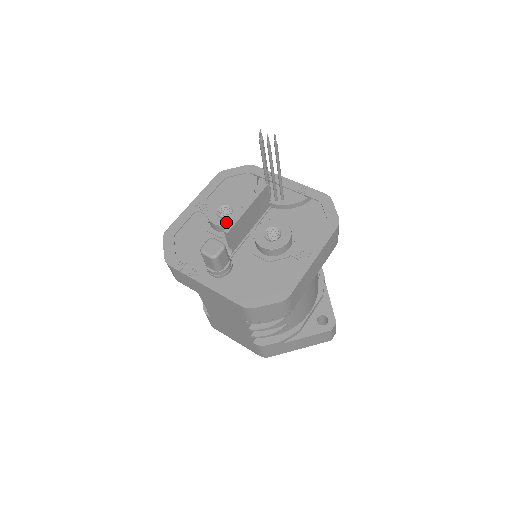
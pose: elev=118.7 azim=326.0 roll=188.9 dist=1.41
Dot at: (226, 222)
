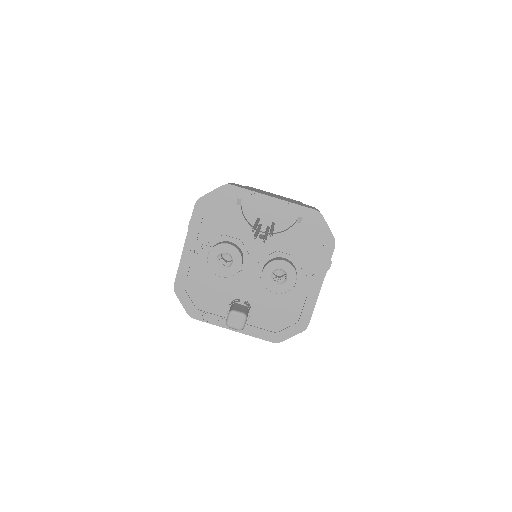
Dot at: (231, 273)
